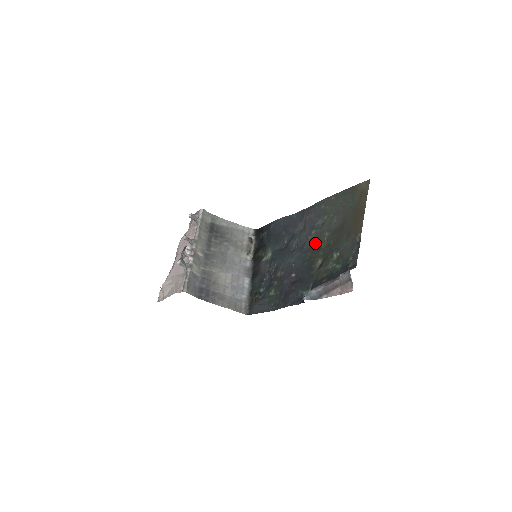
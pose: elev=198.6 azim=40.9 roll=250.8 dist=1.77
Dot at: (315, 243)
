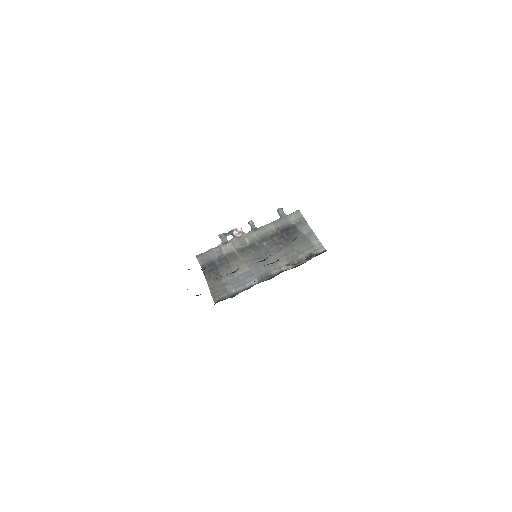
Dot at: occluded
